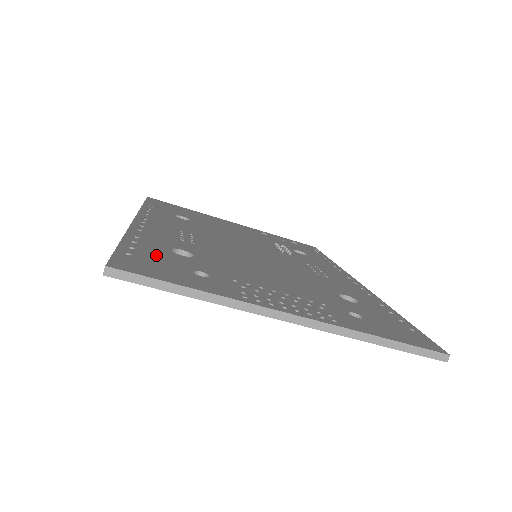
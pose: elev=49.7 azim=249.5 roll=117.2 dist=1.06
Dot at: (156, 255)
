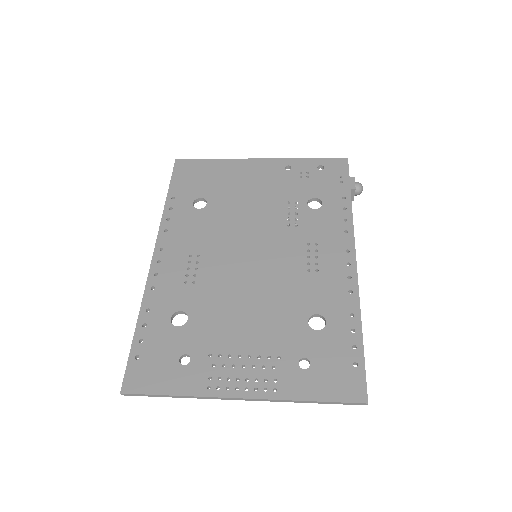
Dot at: (157, 343)
